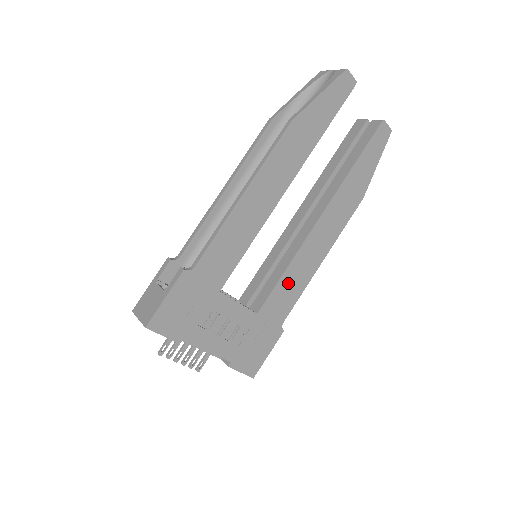
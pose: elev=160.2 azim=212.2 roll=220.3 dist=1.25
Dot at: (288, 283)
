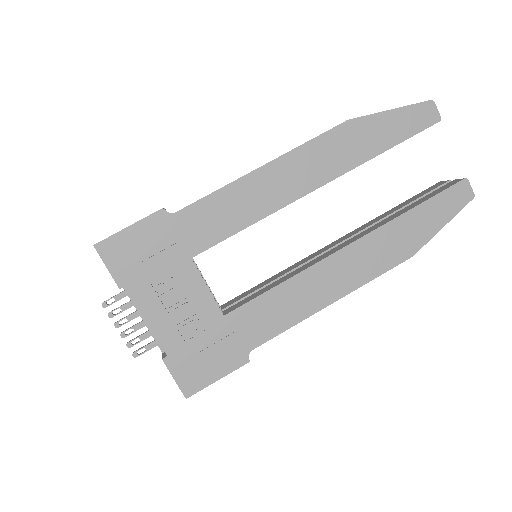
Dot at: (277, 302)
